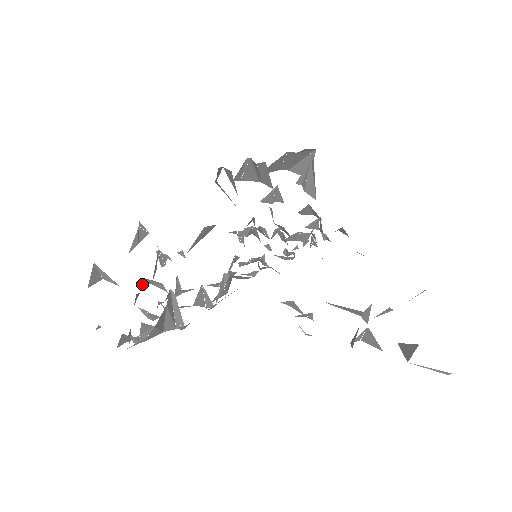
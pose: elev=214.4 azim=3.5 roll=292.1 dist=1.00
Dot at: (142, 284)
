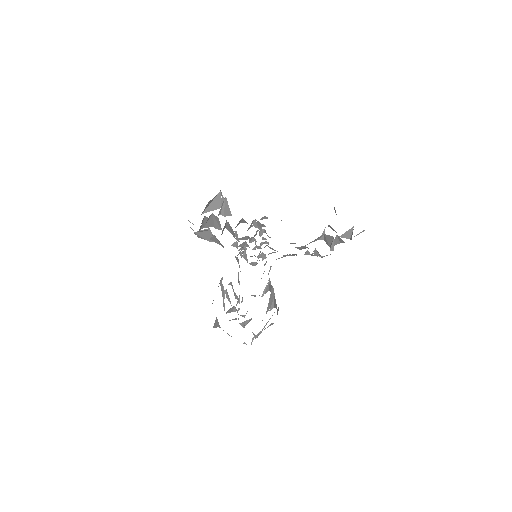
Dot at: occluded
